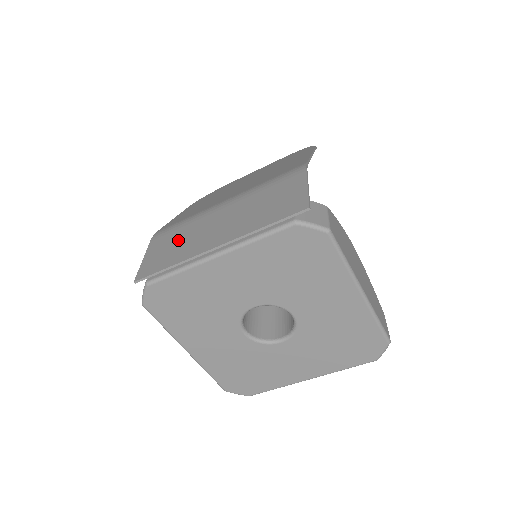
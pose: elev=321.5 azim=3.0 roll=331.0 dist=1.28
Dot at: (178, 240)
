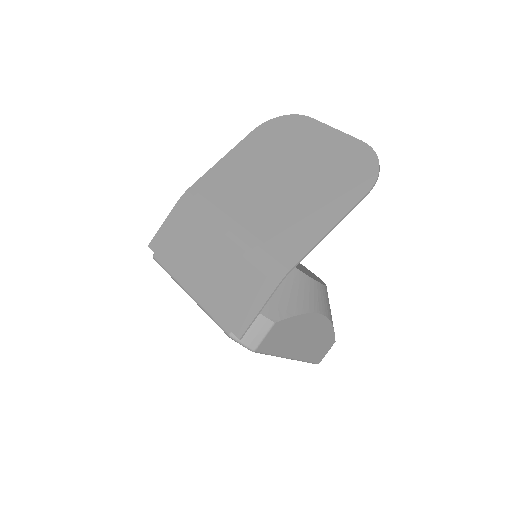
Dot at: (185, 235)
